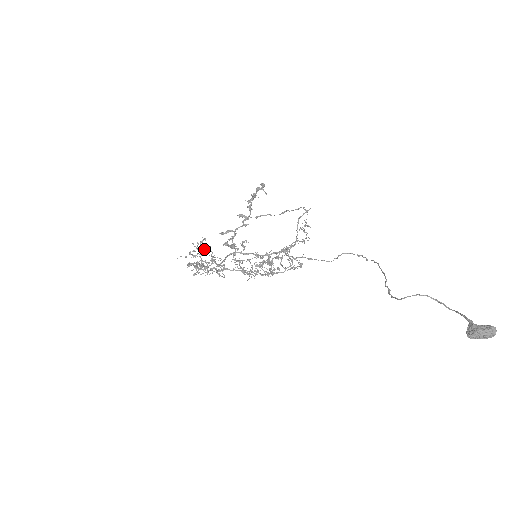
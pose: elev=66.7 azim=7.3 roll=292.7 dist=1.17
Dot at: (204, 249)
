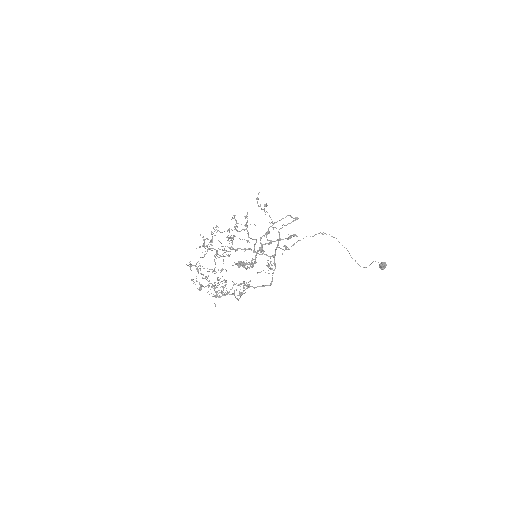
Dot at: (226, 280)
